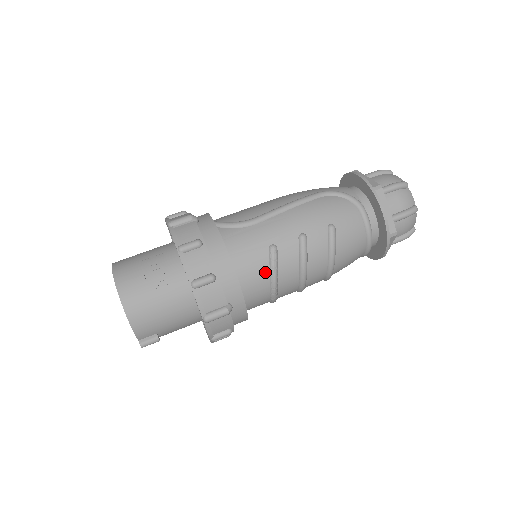
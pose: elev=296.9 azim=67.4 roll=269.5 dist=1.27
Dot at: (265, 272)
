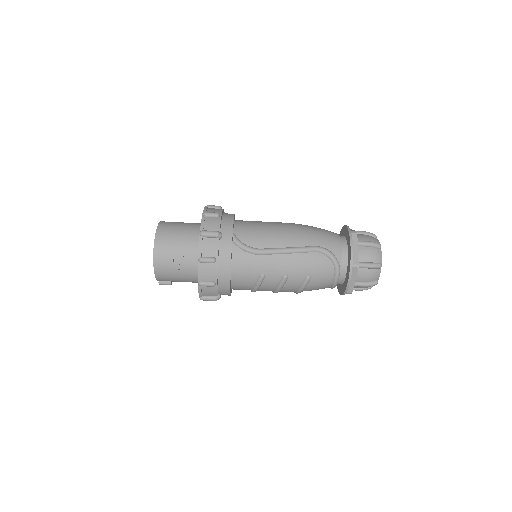
Dot at: (251, 285)
